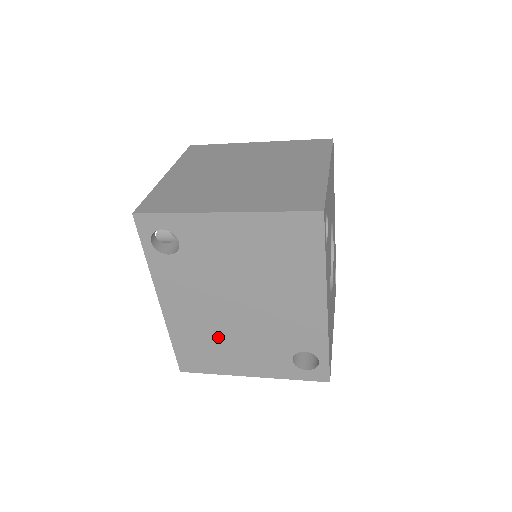
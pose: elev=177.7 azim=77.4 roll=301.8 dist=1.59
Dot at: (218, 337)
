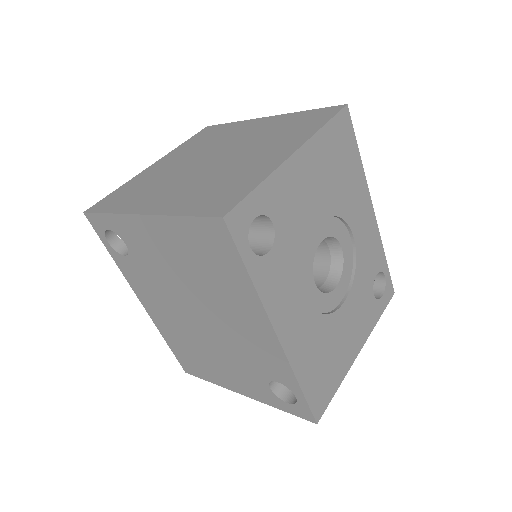
Dot at: (197, 346)
